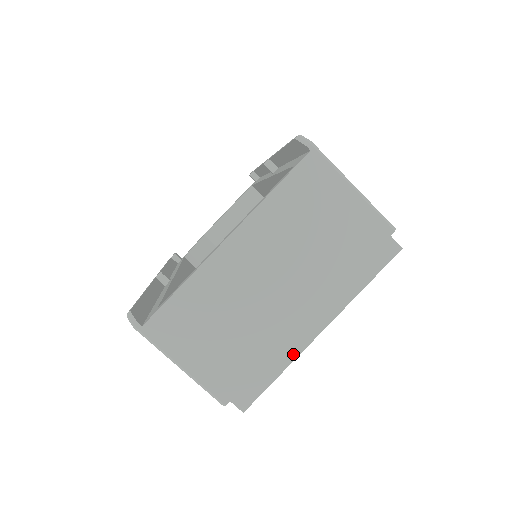
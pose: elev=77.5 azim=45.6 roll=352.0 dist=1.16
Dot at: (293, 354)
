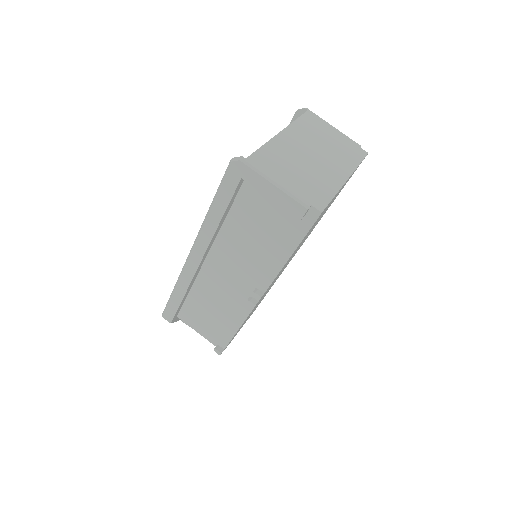
Dot at: (337, 187)
